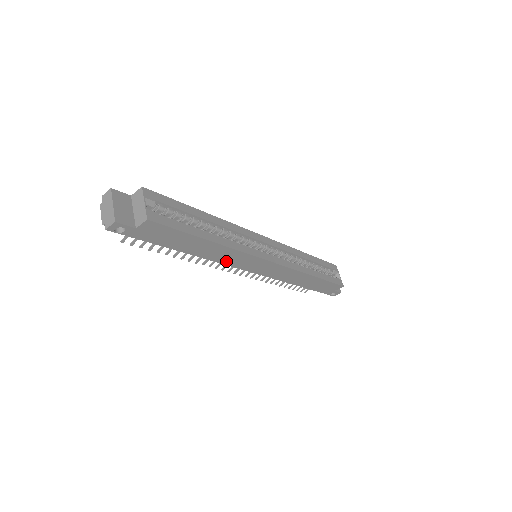
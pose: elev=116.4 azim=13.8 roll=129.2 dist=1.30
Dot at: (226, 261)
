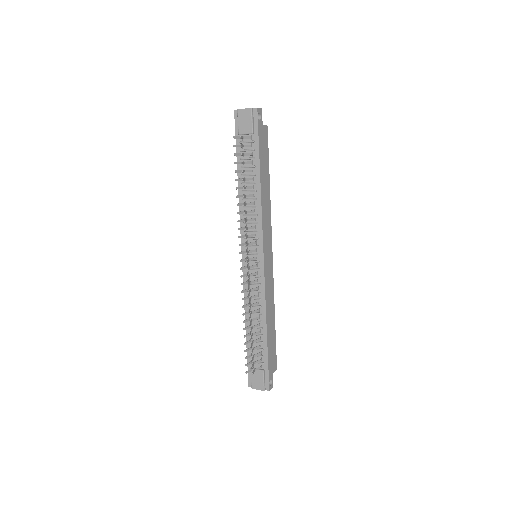
Dot at: (264, 219)
